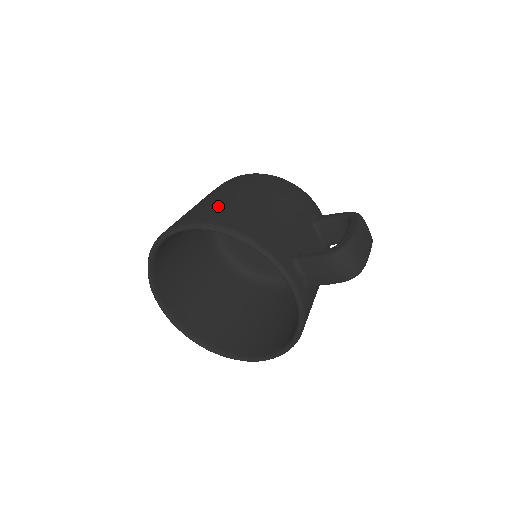
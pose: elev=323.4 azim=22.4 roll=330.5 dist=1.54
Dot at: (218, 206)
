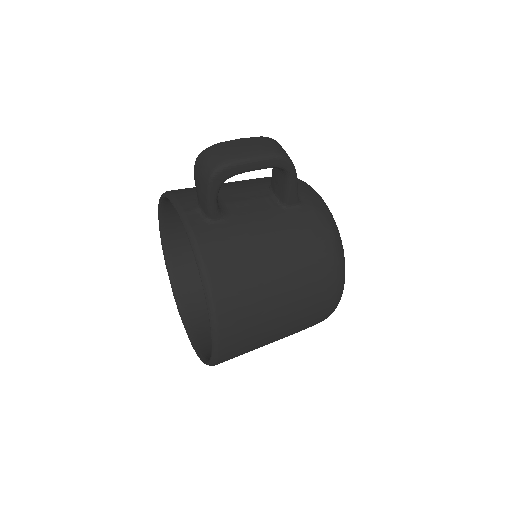
Dot at: occluded
